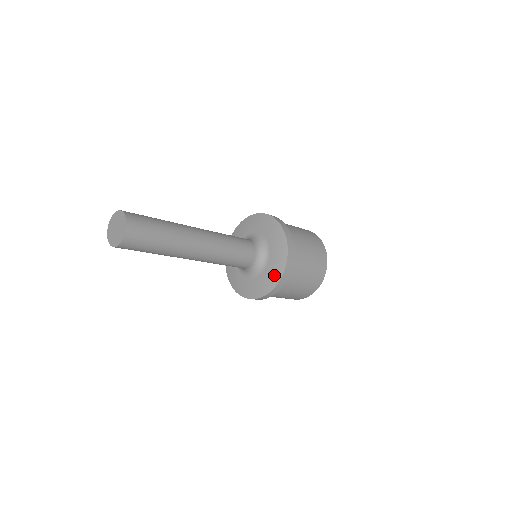
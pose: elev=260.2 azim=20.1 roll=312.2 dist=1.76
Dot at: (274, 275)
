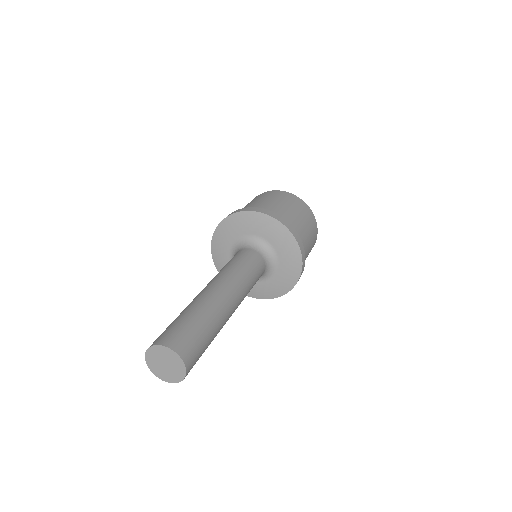
Dot at: (289, 247)
